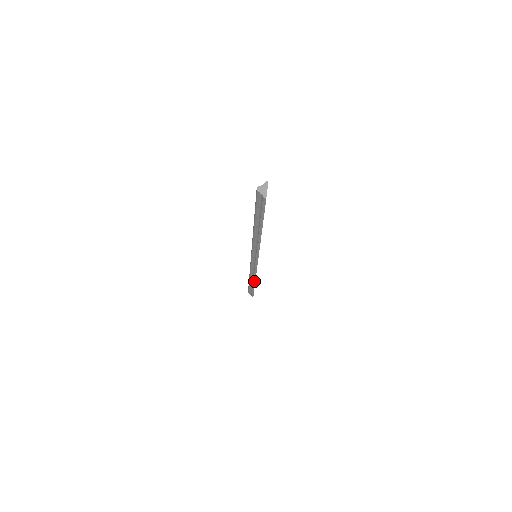
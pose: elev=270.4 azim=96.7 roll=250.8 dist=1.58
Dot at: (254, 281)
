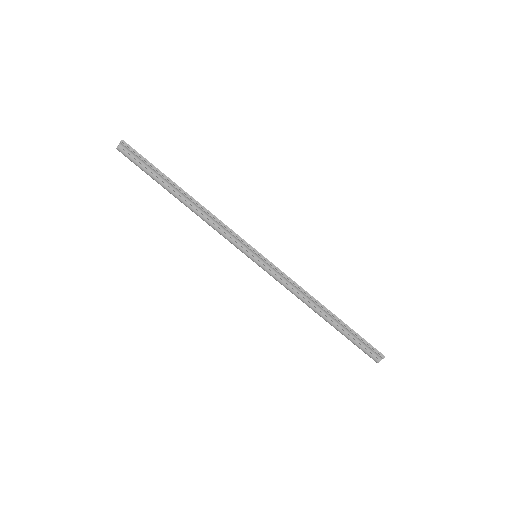
Dot at: (320, 305)
